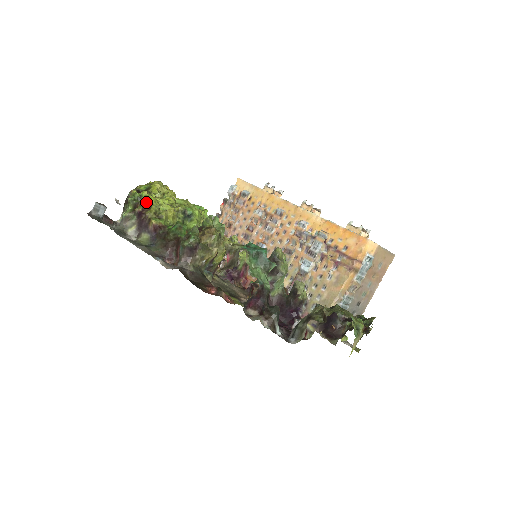
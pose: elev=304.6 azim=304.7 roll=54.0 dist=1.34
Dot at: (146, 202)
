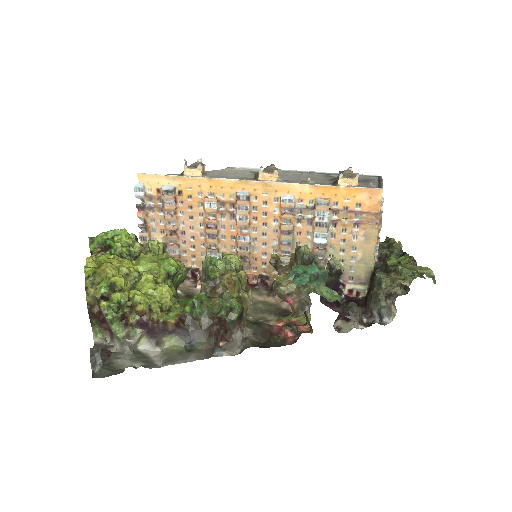
Dot at: (140, 307)
